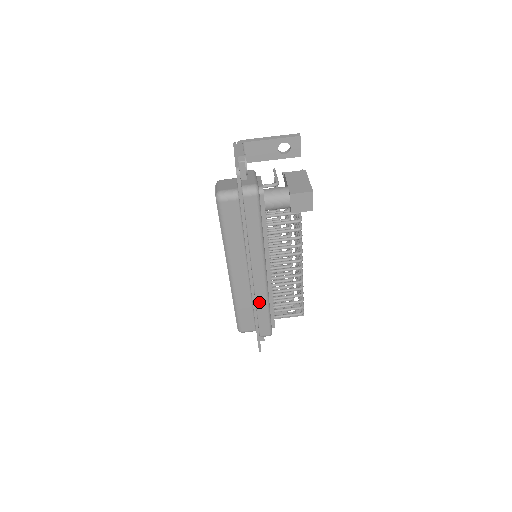
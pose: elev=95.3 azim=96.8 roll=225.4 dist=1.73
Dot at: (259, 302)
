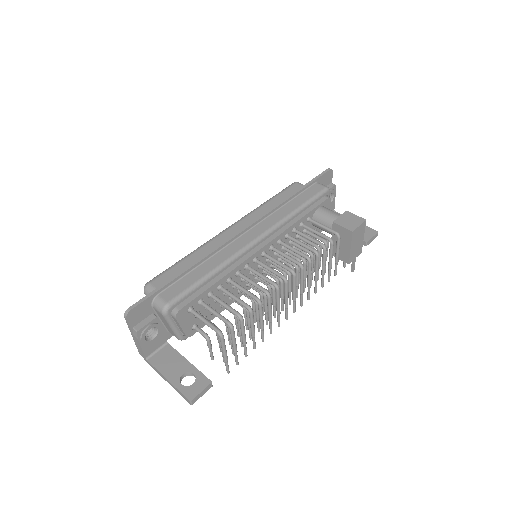
Dot at: (216, 258)
